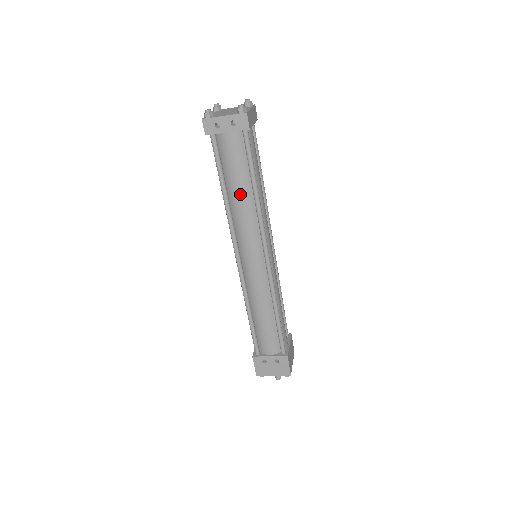
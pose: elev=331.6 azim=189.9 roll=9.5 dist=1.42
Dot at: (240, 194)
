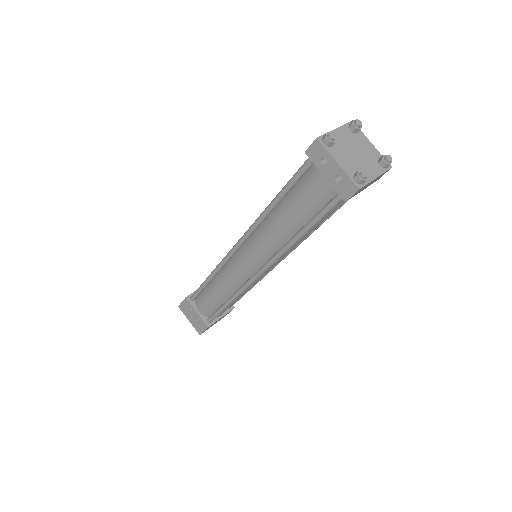
Dot at: (284, 222)
